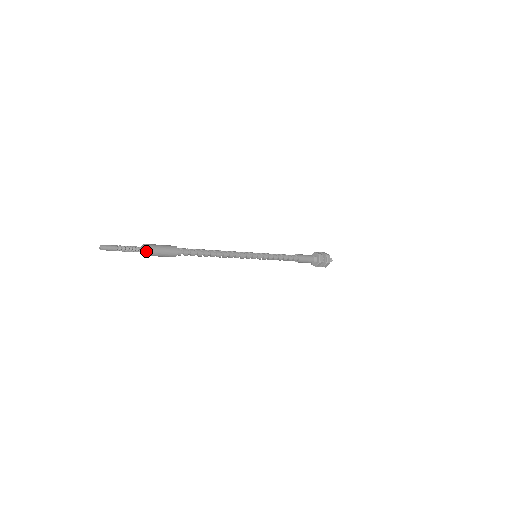
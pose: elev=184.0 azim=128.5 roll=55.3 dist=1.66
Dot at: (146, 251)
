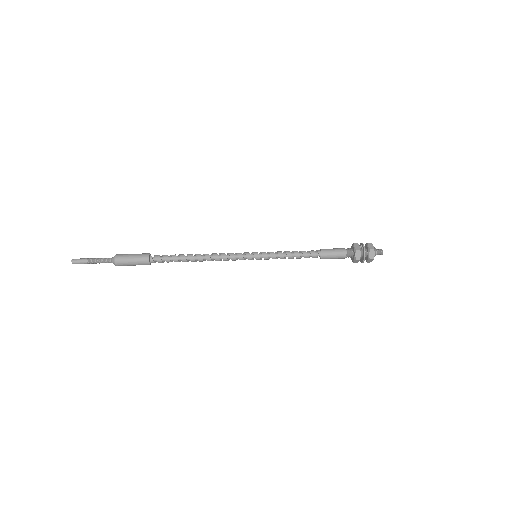
Dot at: occluded
